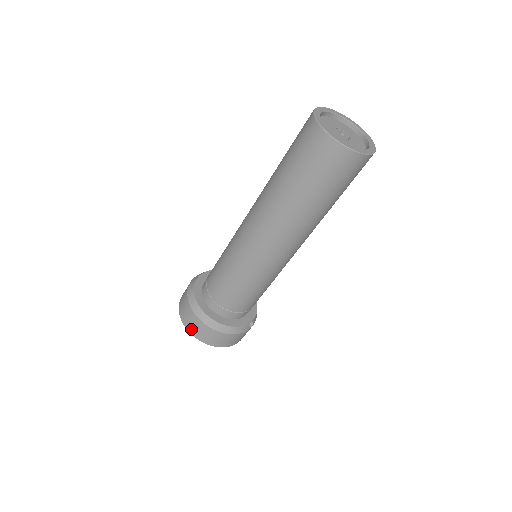
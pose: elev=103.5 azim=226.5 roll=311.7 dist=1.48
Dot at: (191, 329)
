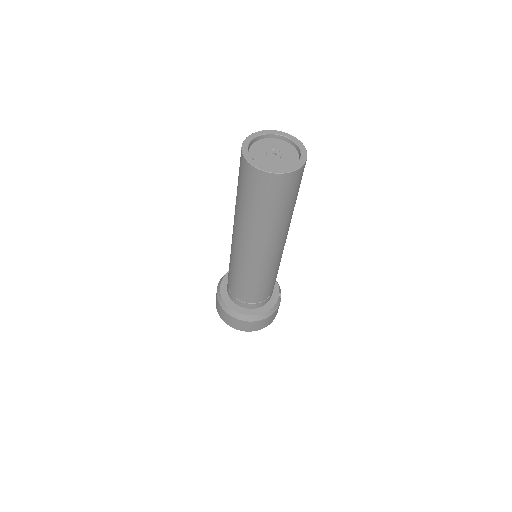
Dot at: (242, 329)
